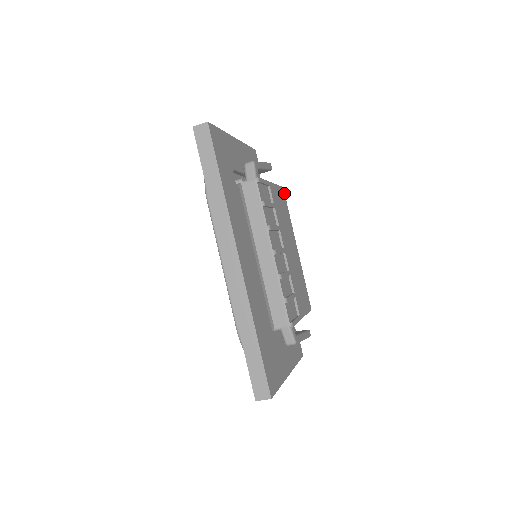
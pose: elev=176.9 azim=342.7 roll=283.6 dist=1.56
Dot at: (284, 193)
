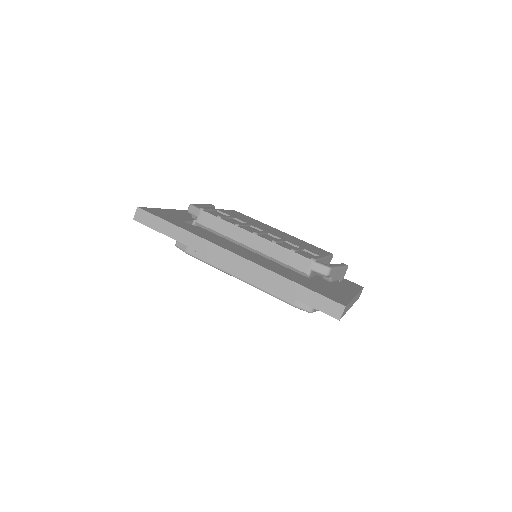
Dot at: occluded
